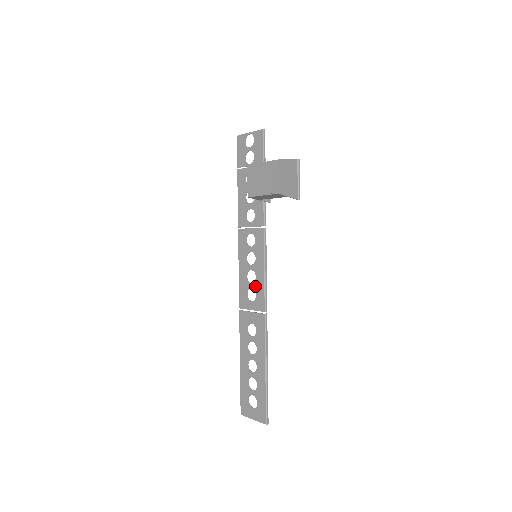
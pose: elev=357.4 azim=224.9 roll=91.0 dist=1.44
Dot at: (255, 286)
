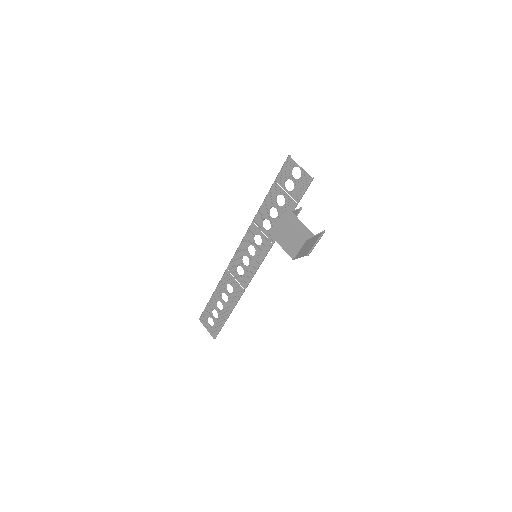
Dot at: (245, 269)
